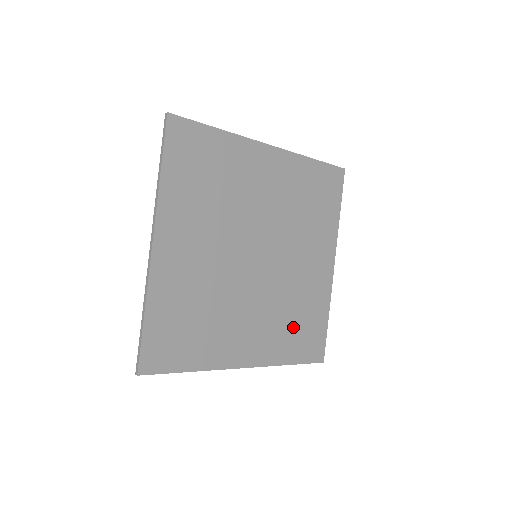
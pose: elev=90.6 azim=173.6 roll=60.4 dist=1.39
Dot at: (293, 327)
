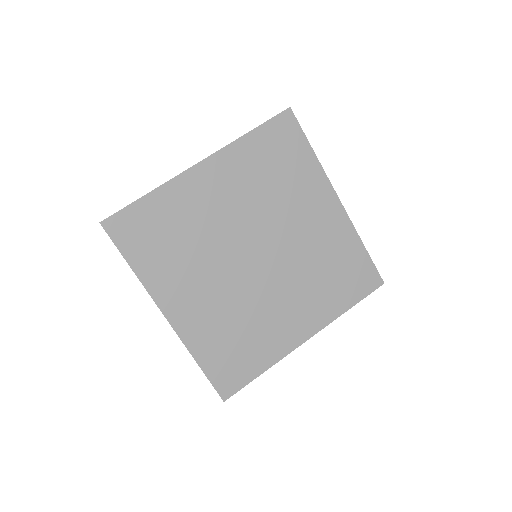
Dot at: (332, 280)
